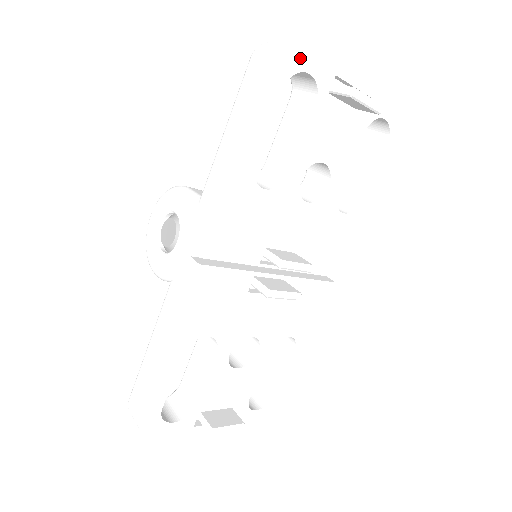
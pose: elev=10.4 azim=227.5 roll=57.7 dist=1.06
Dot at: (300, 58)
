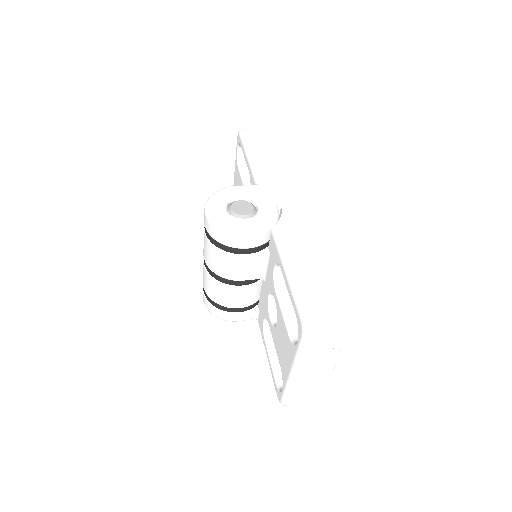
Dot at: occluded
